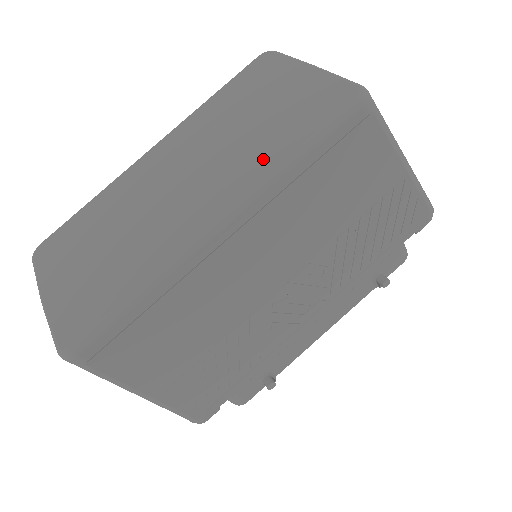
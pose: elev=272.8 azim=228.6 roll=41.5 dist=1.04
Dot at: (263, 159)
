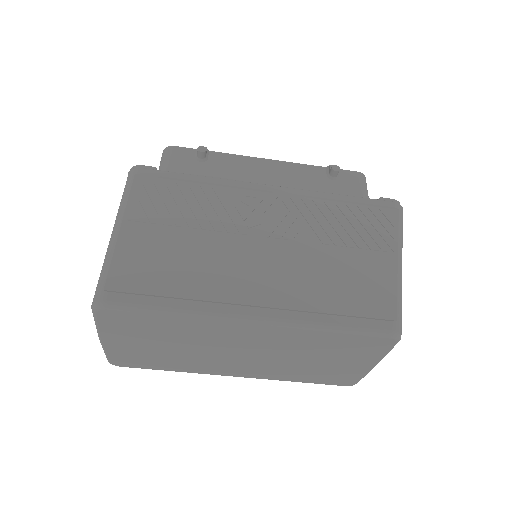
Dot at: (285, 376)
